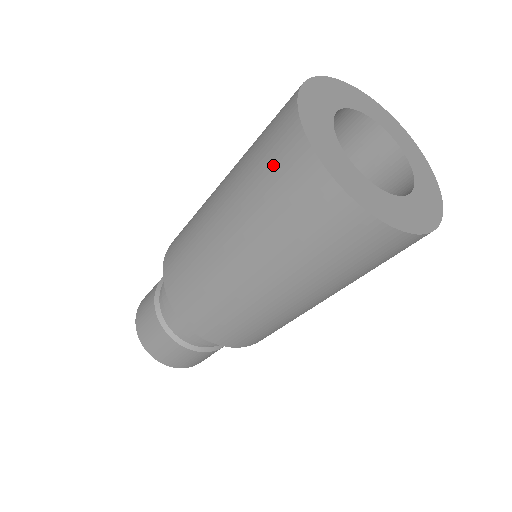
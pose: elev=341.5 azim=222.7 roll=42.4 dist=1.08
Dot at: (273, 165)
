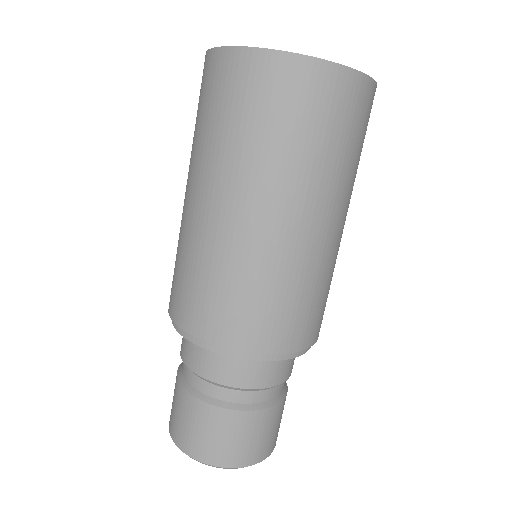
Dot at: (200, 96)
